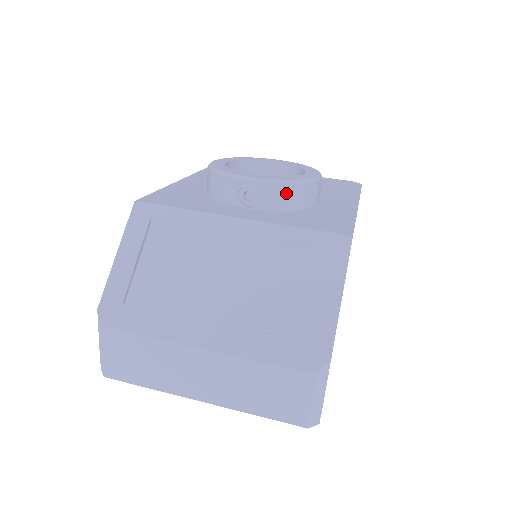
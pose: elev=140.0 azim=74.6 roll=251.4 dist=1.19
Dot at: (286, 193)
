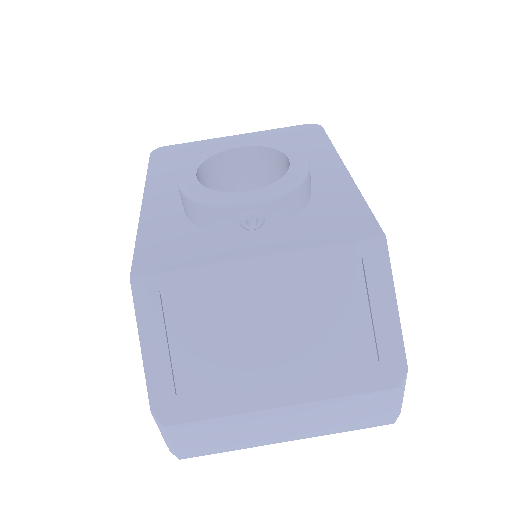
Dot at: (289, 202)
